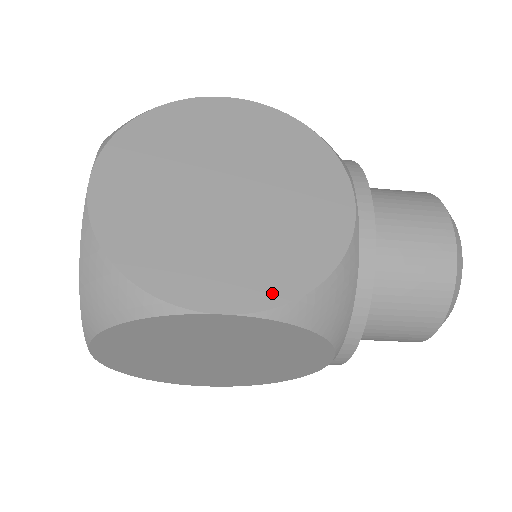
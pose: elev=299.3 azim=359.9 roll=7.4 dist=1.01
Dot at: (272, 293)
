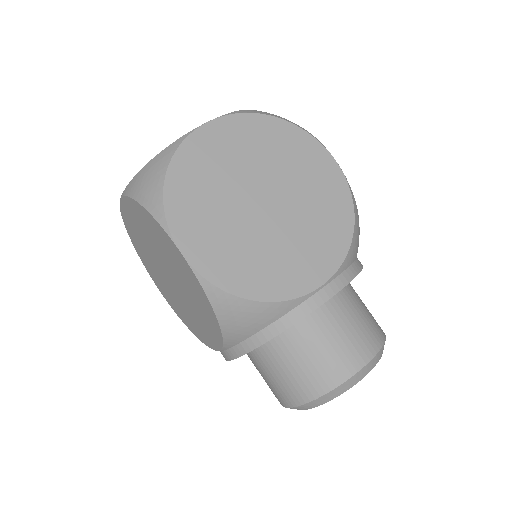
Dot at: (216, 273)
